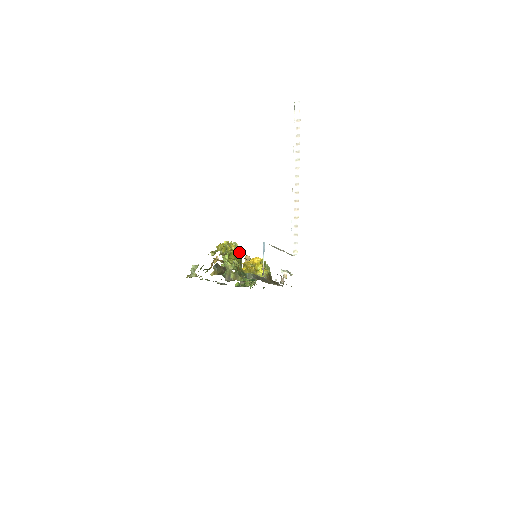
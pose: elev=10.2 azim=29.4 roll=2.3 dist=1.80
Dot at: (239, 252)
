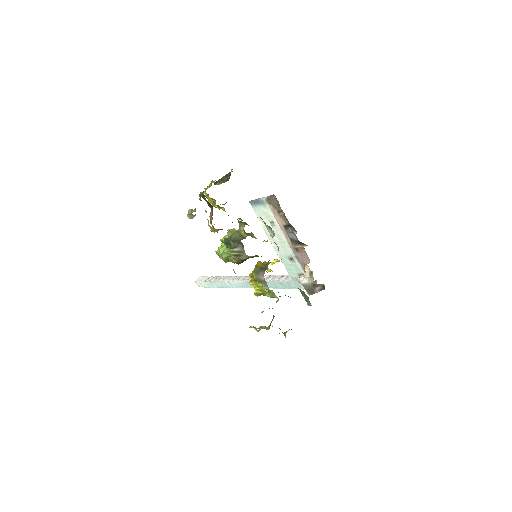
Dot at: occluded
